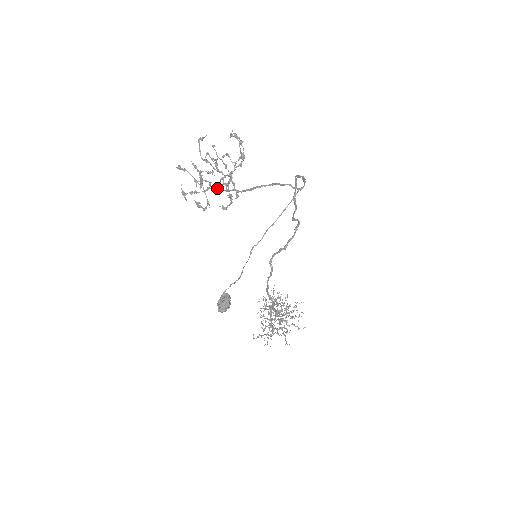
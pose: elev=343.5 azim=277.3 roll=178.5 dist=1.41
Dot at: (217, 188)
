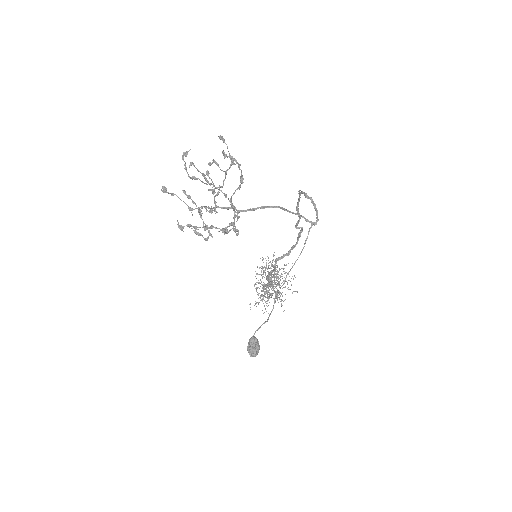
Dot at: (225, 231)
